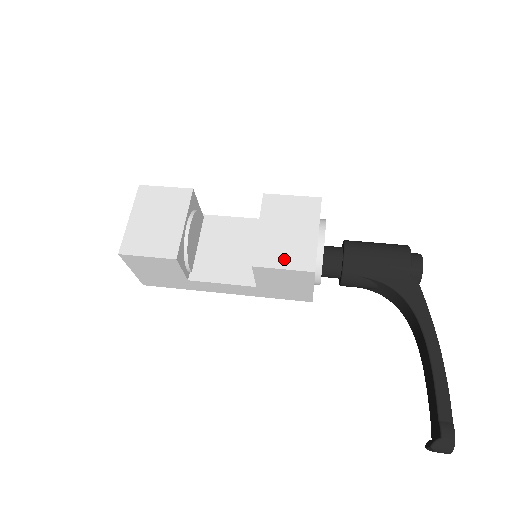
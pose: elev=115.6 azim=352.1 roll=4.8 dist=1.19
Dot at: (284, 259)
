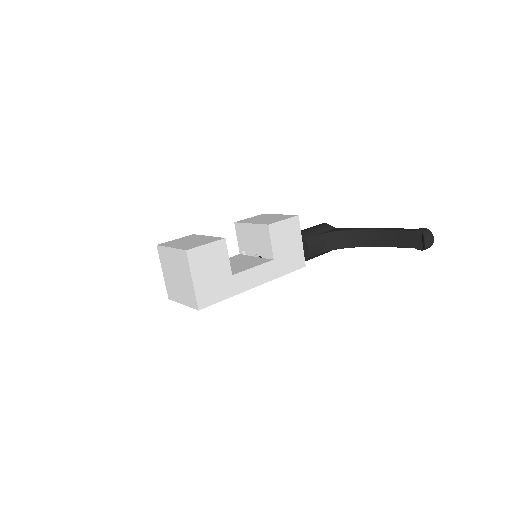
Dot at: (279, 219)
